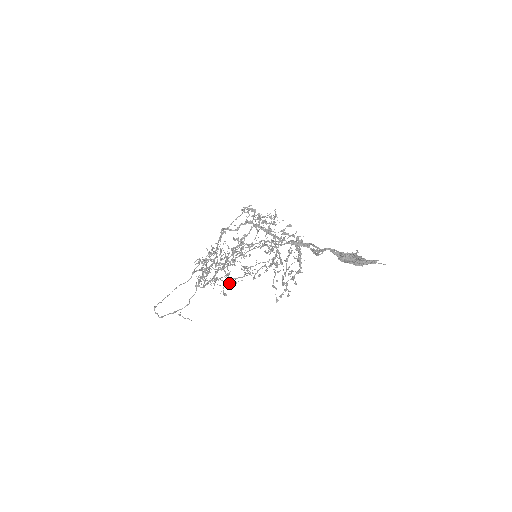
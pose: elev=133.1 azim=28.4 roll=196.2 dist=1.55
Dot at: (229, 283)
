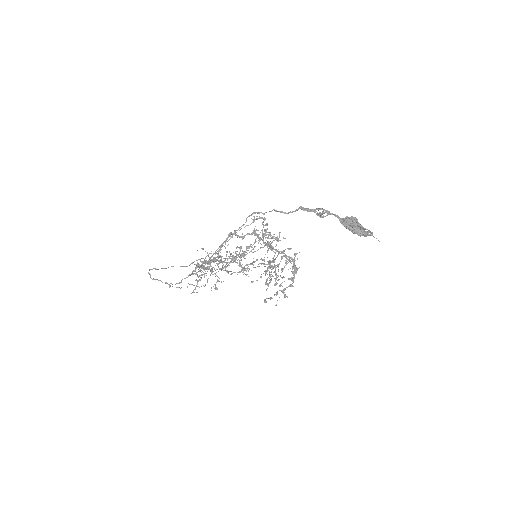
Dot at: occluded
